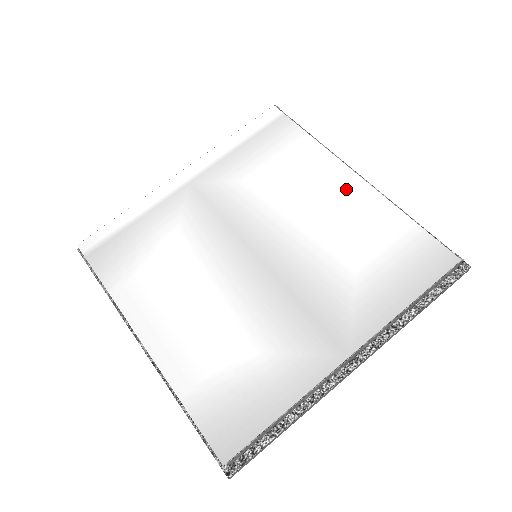
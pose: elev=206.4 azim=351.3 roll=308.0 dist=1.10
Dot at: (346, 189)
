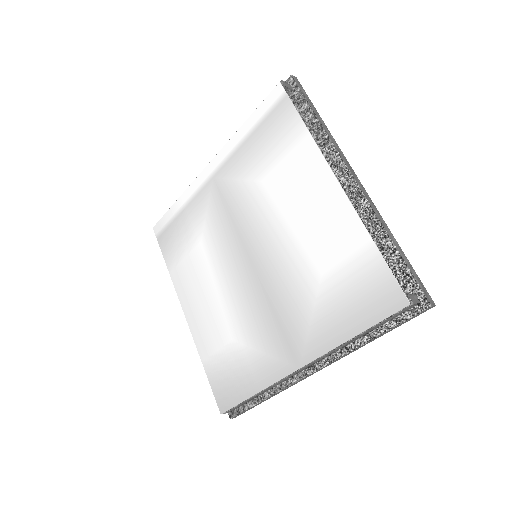
Dot at: (325, 200)
